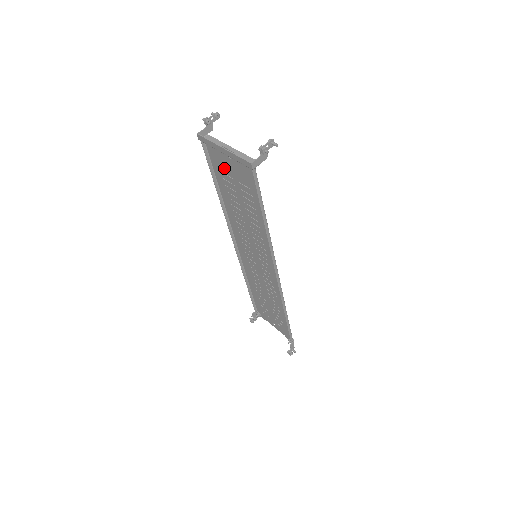
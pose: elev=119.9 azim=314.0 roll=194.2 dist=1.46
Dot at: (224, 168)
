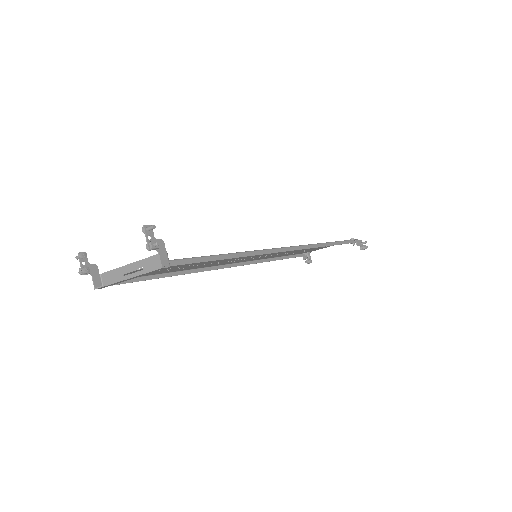
Dot at: occluded
